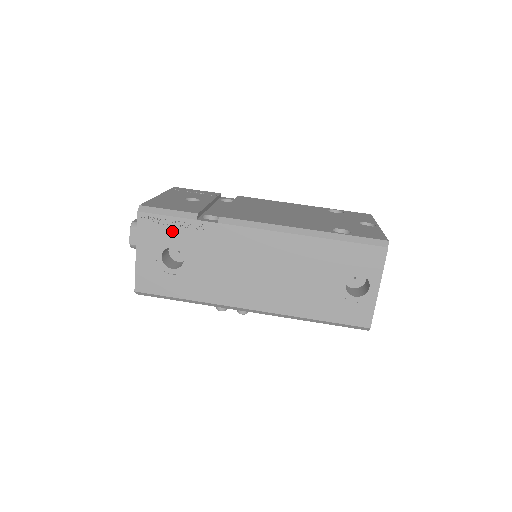
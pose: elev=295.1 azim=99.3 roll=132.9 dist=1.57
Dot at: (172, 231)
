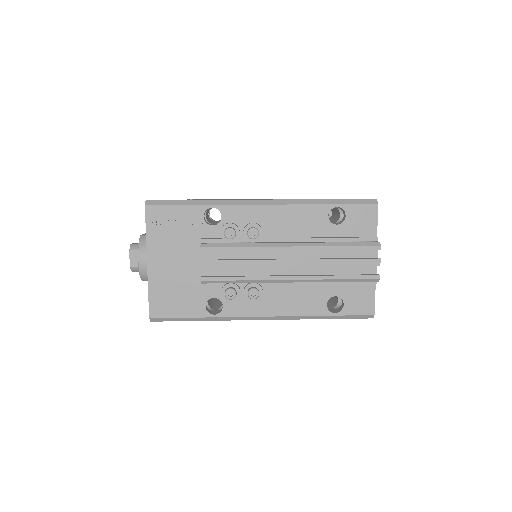
Dot at: occluded
